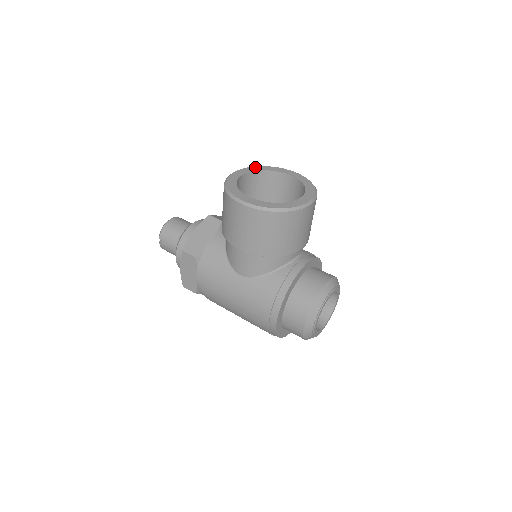
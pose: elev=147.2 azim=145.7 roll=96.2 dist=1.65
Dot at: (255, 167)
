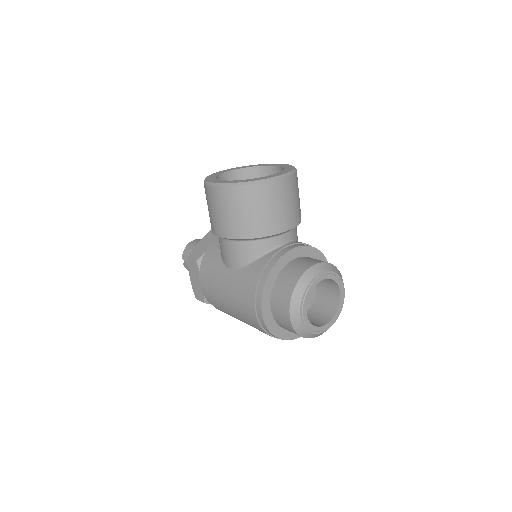
Dot at: (246, 166)
